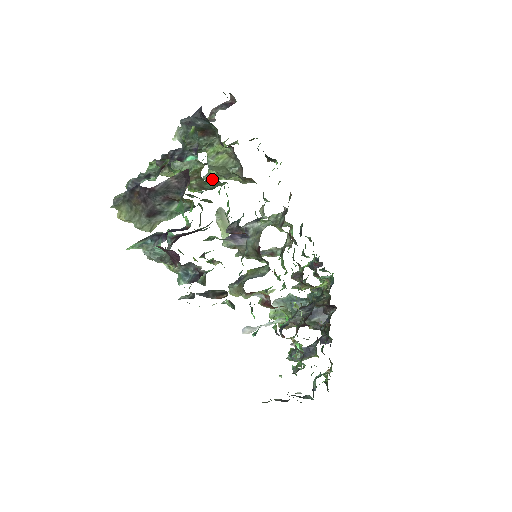
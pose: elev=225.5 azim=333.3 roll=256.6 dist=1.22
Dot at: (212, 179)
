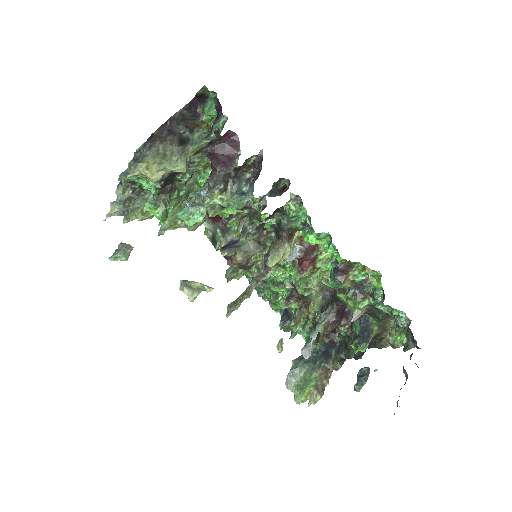
Dot at: (169, 225)
